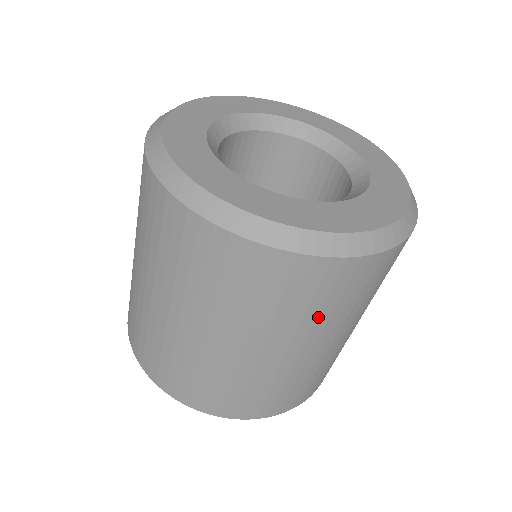
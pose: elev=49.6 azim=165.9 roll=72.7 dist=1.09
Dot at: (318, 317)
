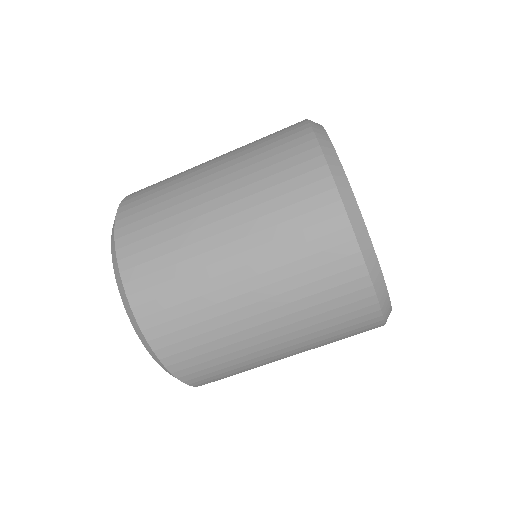
Dot at: occluded
